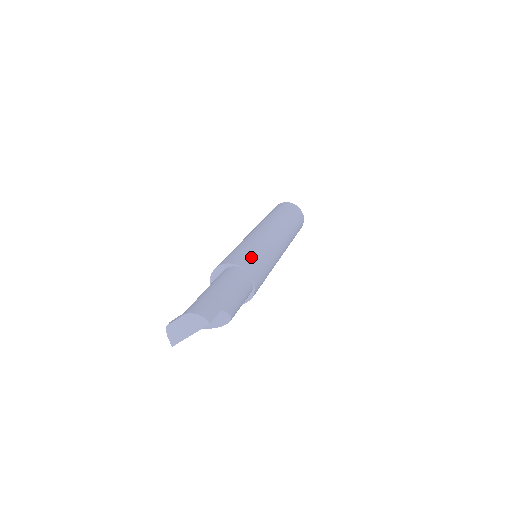
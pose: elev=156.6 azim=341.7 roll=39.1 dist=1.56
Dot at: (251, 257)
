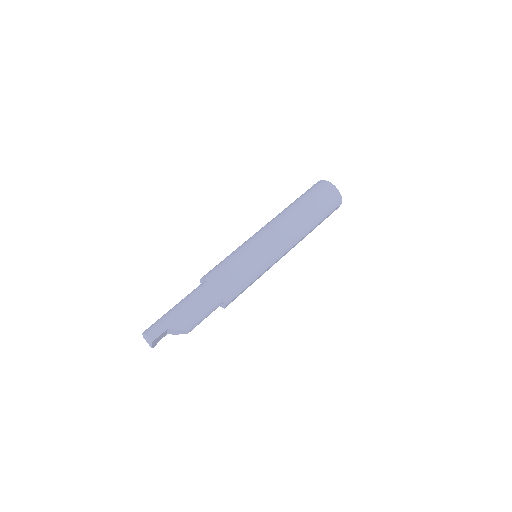
Dot at: (226, 269)
